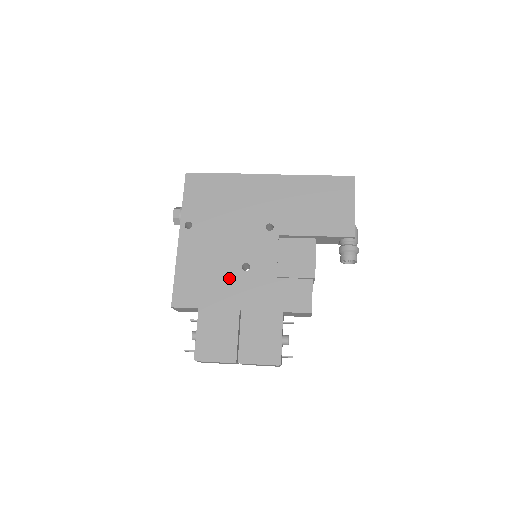
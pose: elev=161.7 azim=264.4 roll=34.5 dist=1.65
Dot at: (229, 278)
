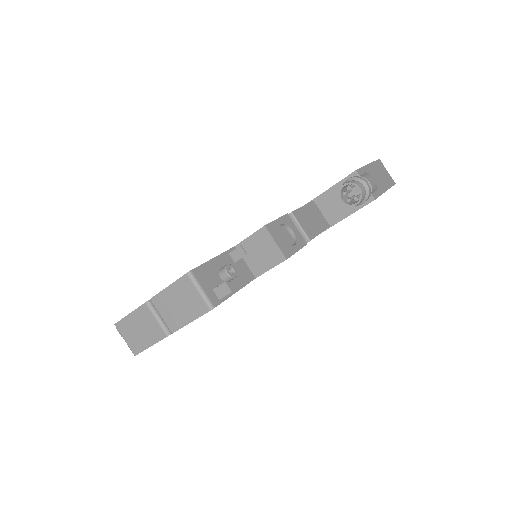
Dot at: occluded
